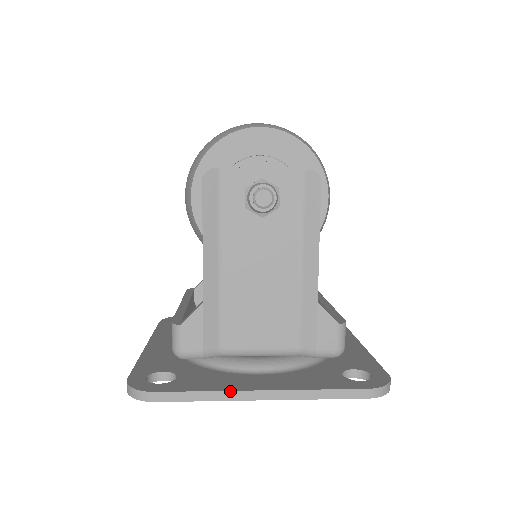
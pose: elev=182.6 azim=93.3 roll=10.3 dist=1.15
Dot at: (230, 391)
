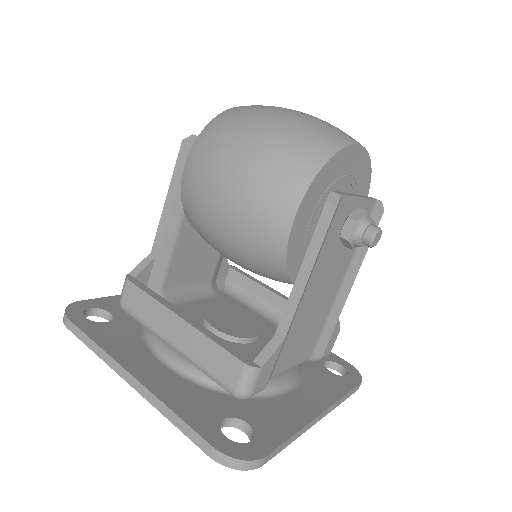
Dot at: (308, 424)
